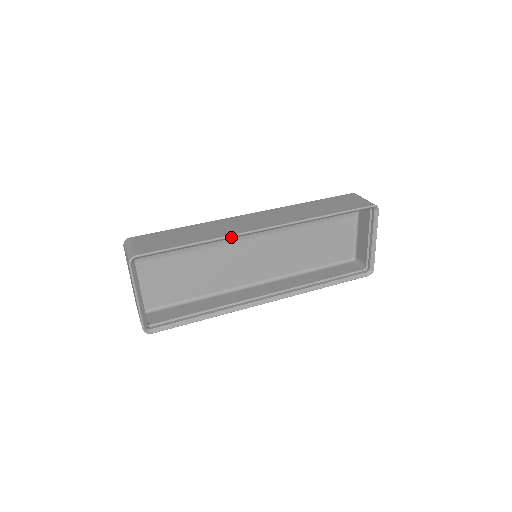
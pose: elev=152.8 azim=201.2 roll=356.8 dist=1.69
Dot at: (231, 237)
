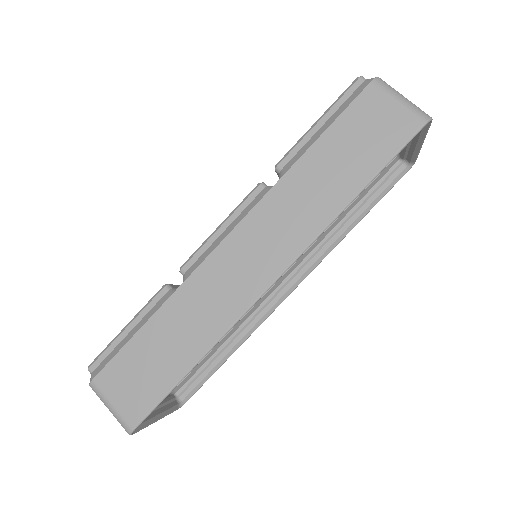
Dot at: (235, 323)
